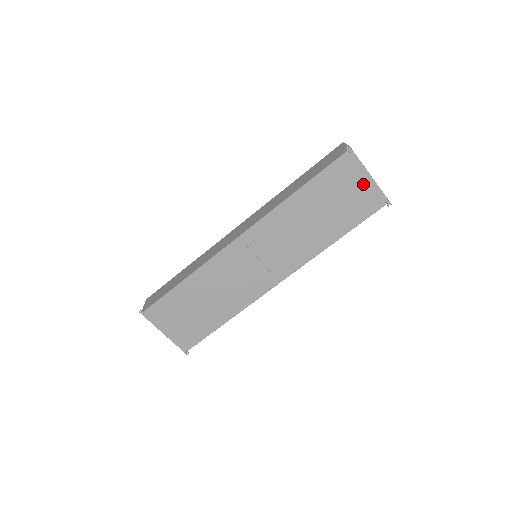
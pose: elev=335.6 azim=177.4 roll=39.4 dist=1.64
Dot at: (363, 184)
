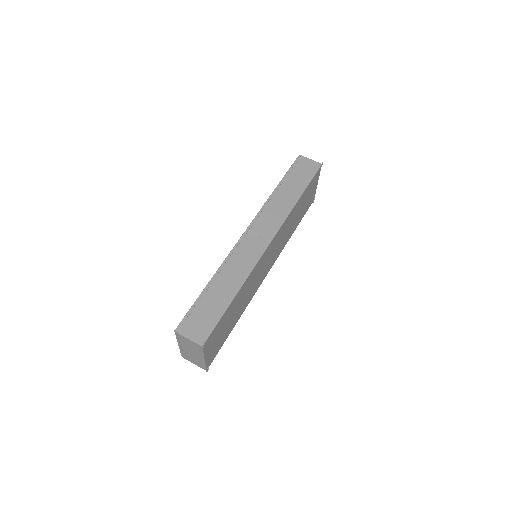
Dot at: (314, 189)
